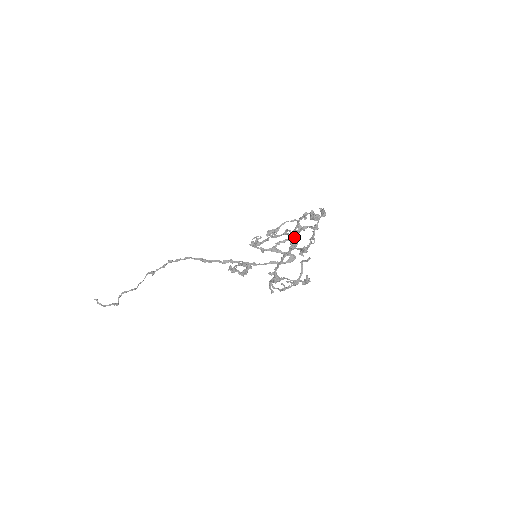
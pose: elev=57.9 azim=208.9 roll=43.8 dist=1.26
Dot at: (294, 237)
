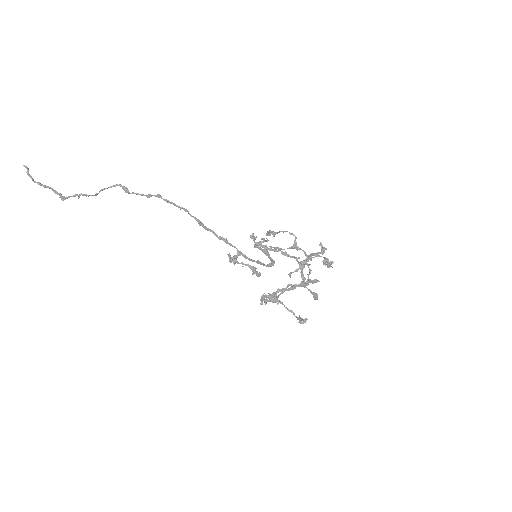
Dot at: (315, 281)
